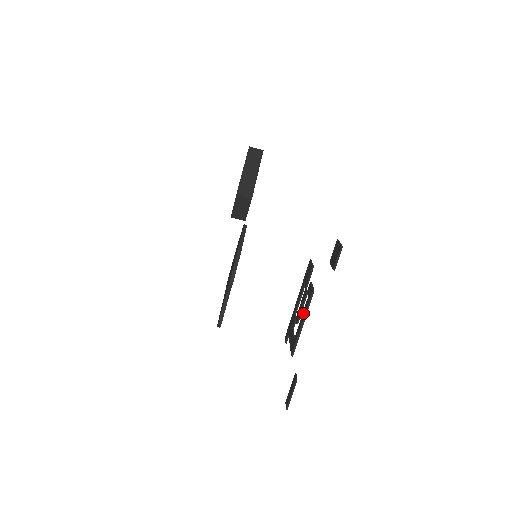
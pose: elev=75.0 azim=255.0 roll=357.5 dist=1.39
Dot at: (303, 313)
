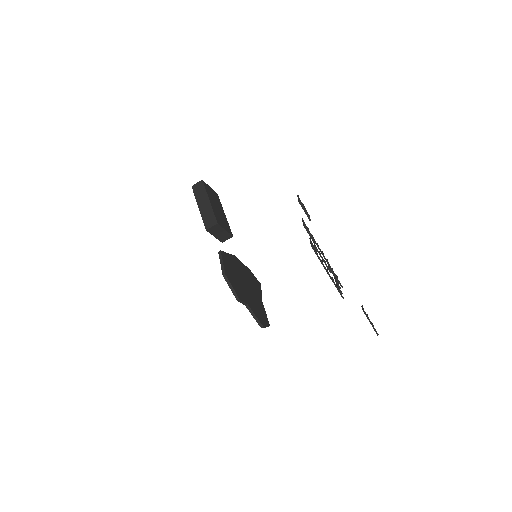
Dot at: occluded
